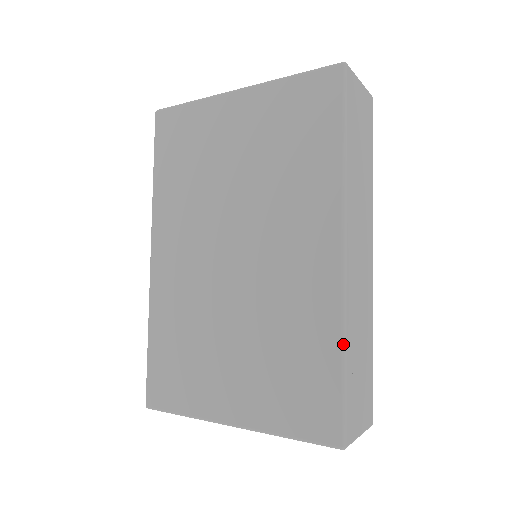
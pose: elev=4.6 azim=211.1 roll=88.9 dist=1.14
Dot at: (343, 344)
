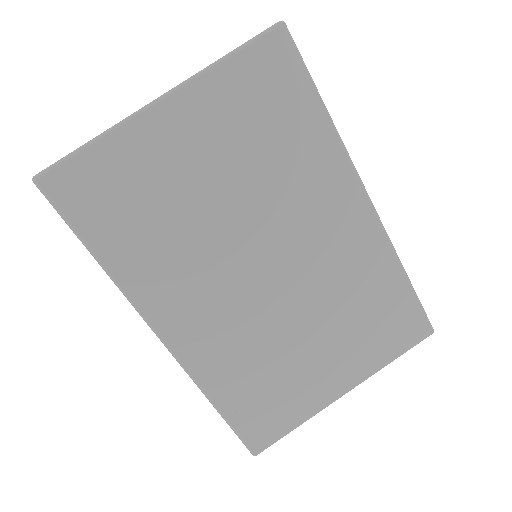
Dot at: (403, 269)
